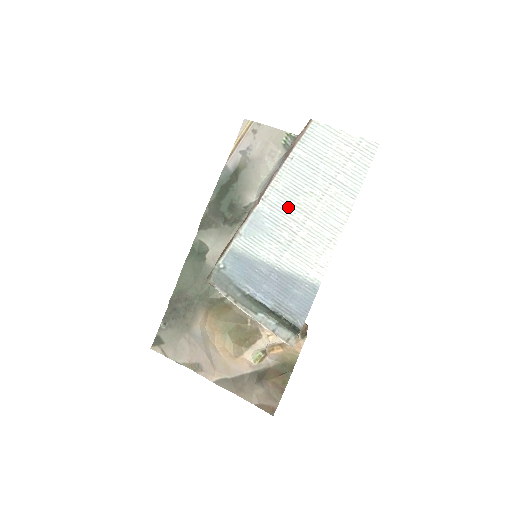
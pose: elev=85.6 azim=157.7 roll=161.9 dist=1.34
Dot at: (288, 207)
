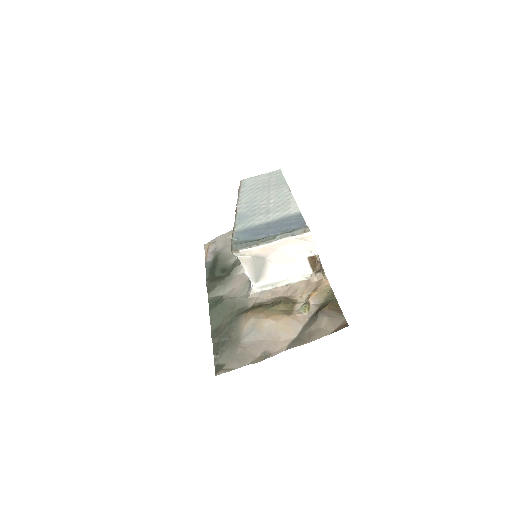
Dot at: (255, 203)
